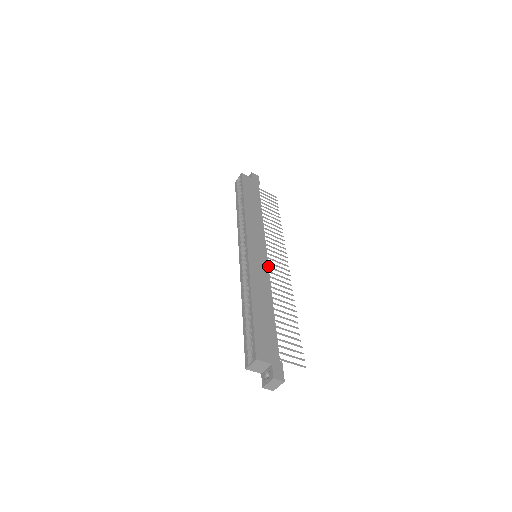
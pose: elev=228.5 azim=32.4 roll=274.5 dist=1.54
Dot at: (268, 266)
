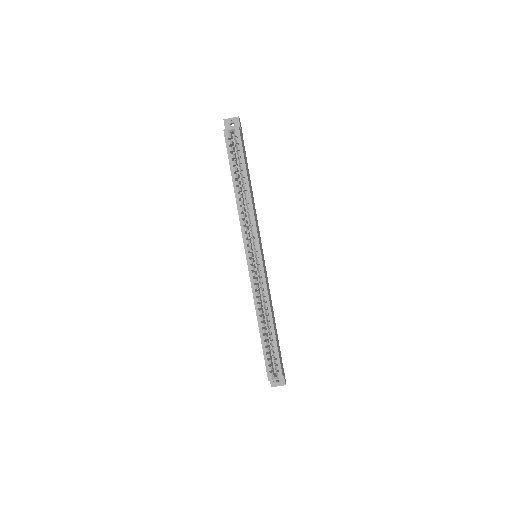
Dot at: occluded
